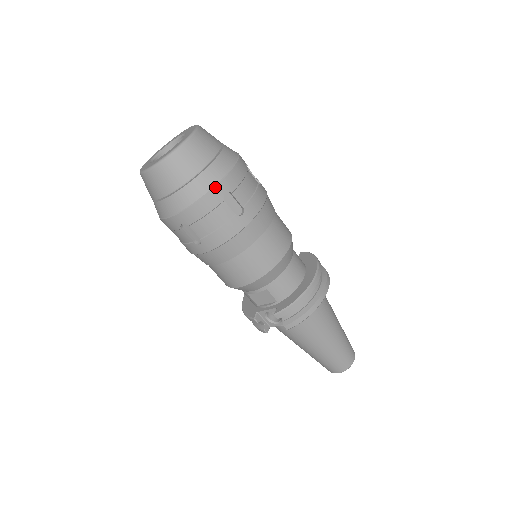
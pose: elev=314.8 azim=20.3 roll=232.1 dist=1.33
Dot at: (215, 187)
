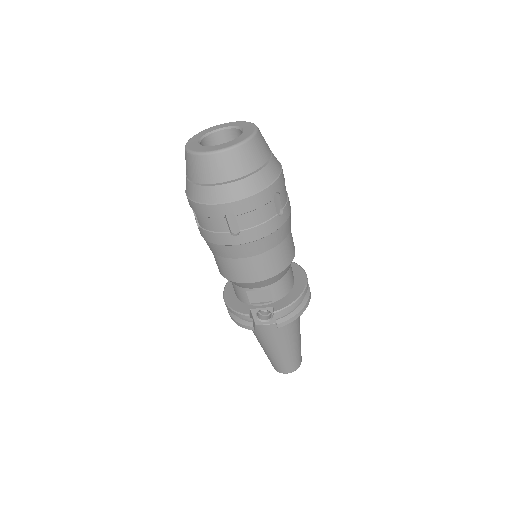
Dot at: (271, 185)
